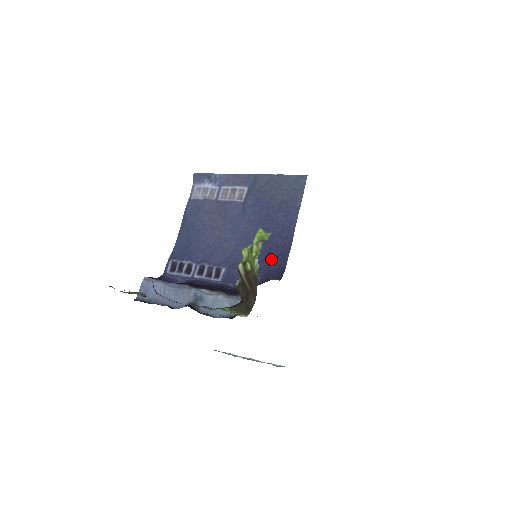
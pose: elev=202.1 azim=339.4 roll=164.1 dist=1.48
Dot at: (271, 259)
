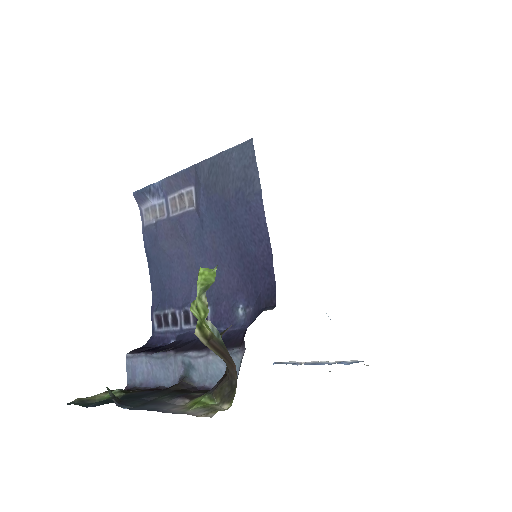
Dot at: (255, 278)
